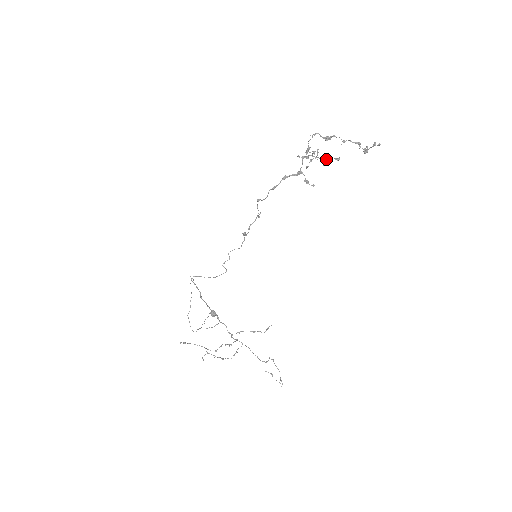
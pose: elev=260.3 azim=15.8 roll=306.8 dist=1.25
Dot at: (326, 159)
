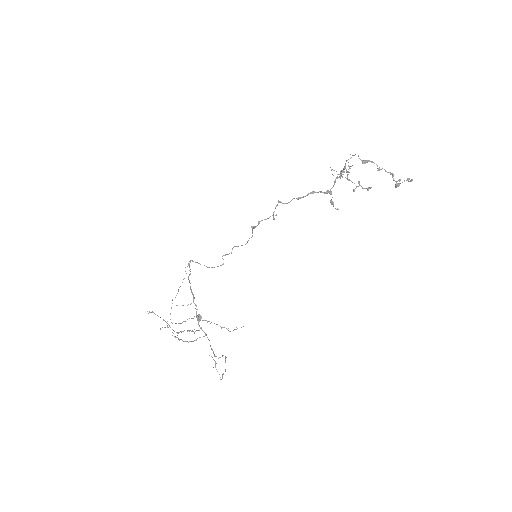
Dot at: occluded
